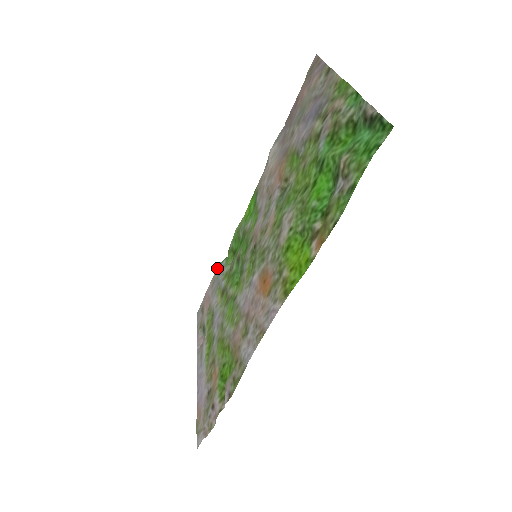
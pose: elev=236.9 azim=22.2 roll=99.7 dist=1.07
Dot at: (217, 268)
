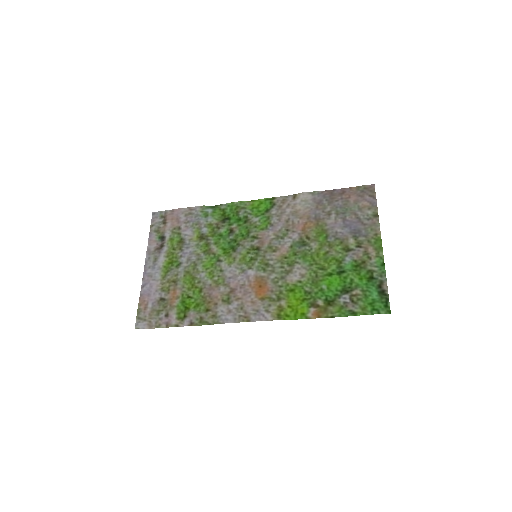
Dot at: (200, 206)
